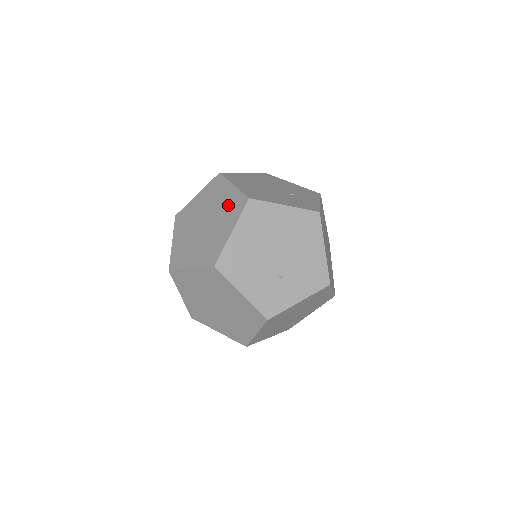
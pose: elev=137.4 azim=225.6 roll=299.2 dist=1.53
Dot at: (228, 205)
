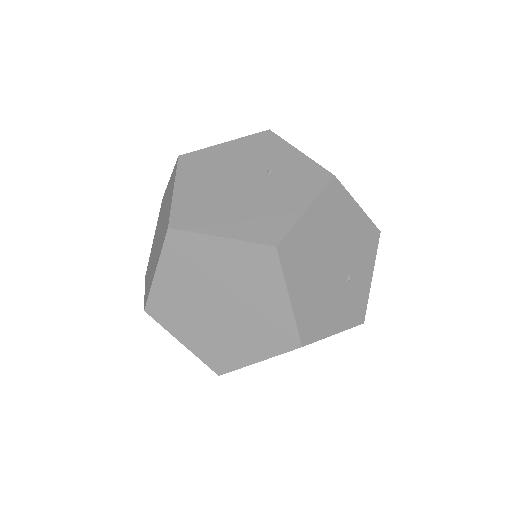
Dot at: (243, 268)
